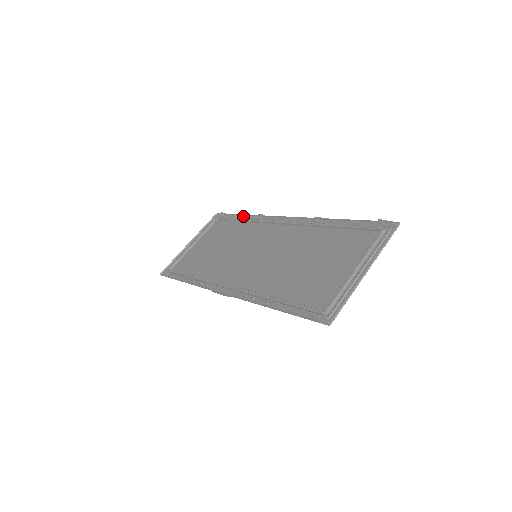
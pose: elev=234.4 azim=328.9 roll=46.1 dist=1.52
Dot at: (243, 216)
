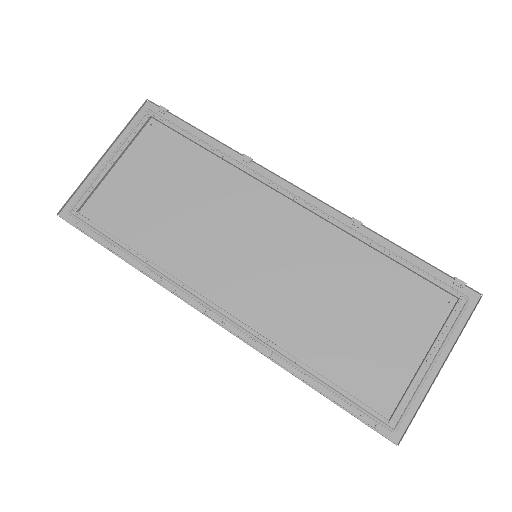
Dot at: (209, 138)
